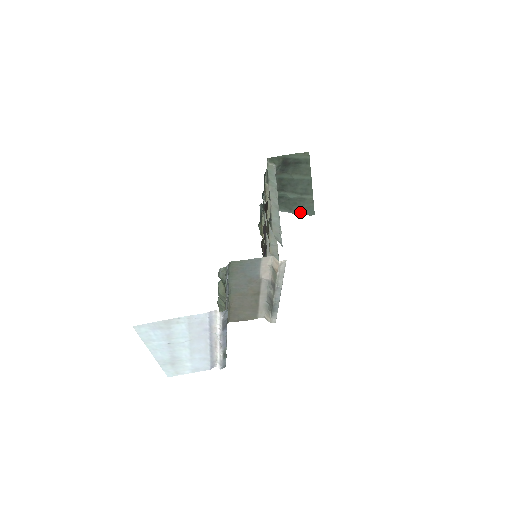
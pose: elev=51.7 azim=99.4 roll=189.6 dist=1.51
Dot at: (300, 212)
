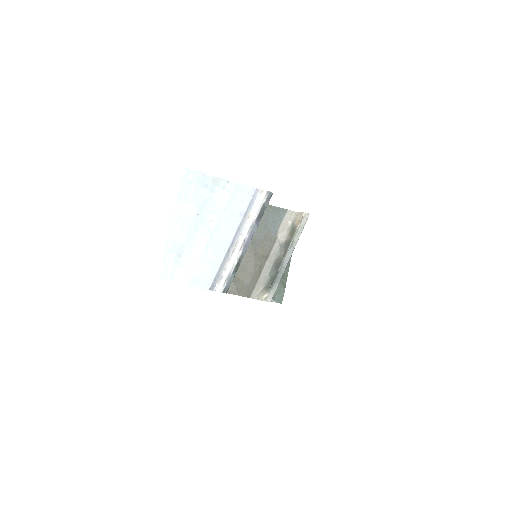
Dot at: occluded
